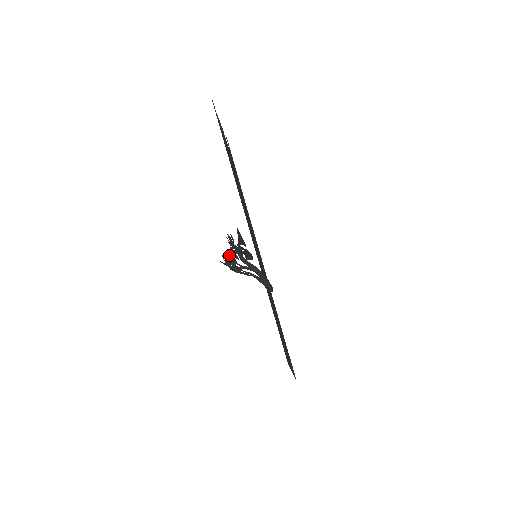
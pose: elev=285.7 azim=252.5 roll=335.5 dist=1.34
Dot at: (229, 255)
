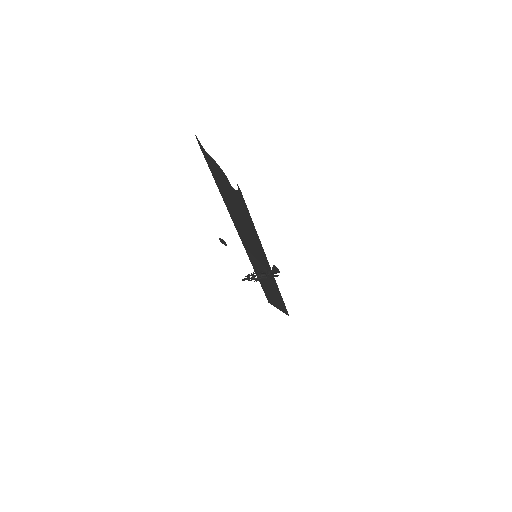
Dot at: (252, 275)
